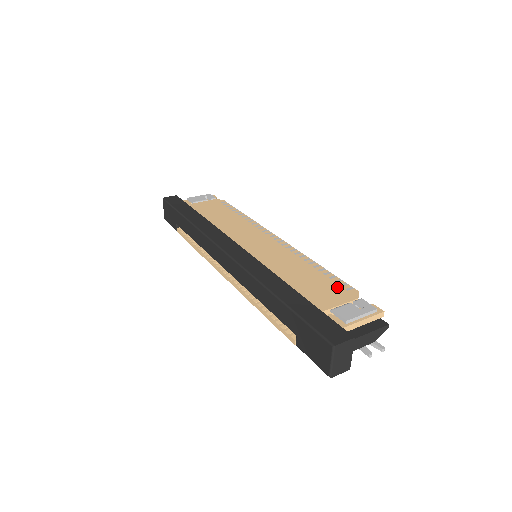
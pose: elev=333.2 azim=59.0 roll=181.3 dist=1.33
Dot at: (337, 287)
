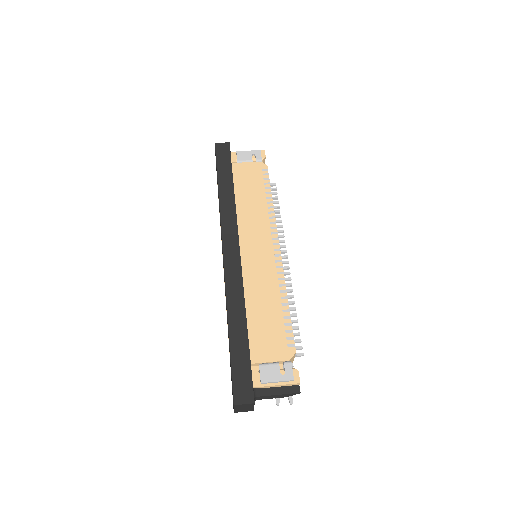
Dot at: (282, 339)
